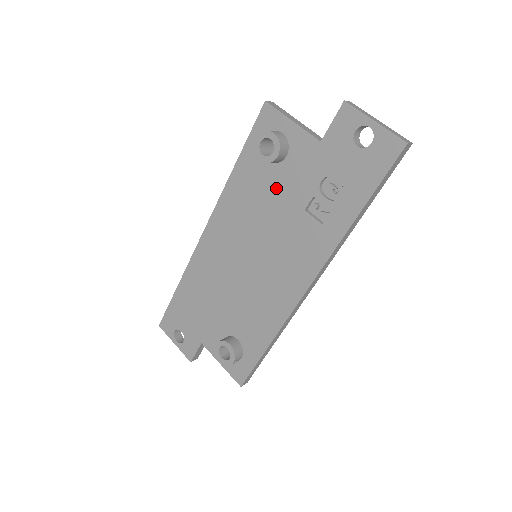
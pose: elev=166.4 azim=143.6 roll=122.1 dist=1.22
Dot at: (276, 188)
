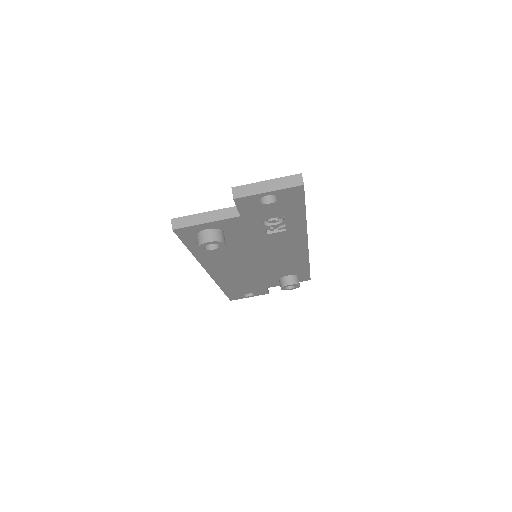
Dot at: (235, 241)
